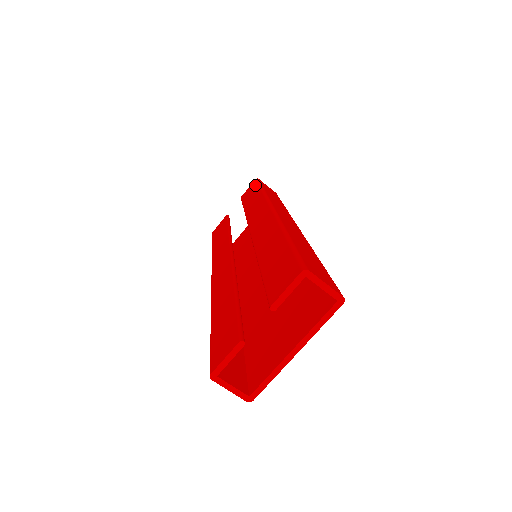
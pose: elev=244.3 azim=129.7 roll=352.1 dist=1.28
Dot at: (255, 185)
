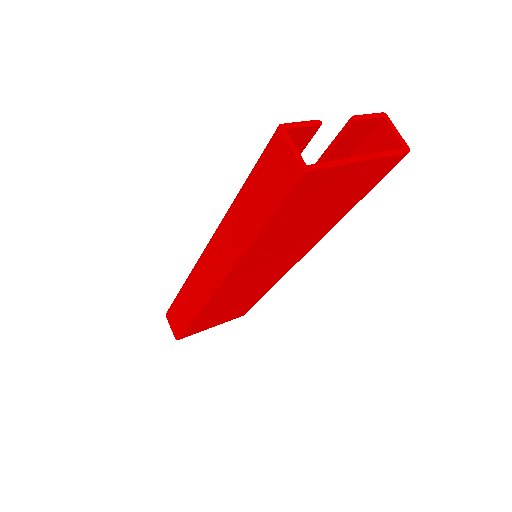
Dot at: occluded
